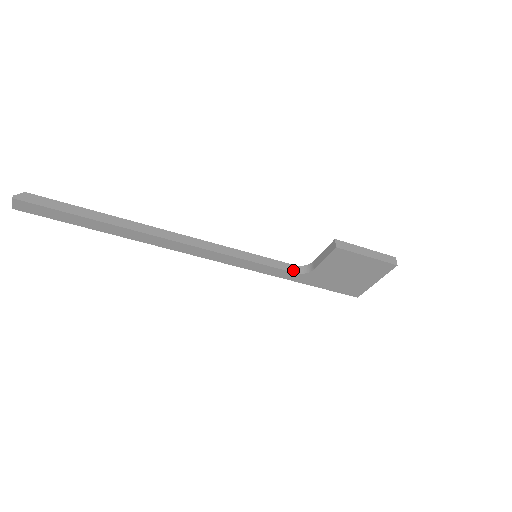
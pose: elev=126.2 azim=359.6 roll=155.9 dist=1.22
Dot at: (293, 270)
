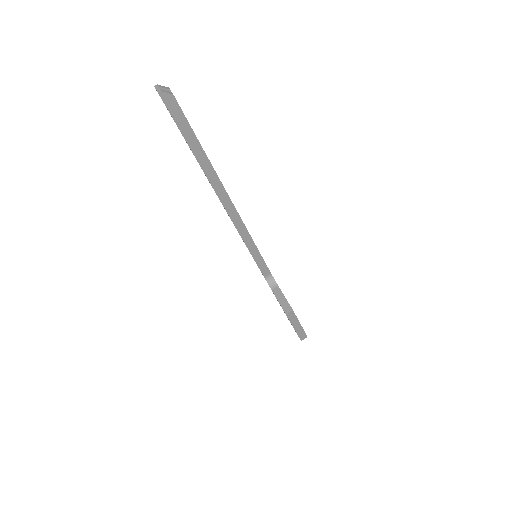
Dot at: (265, 274)
